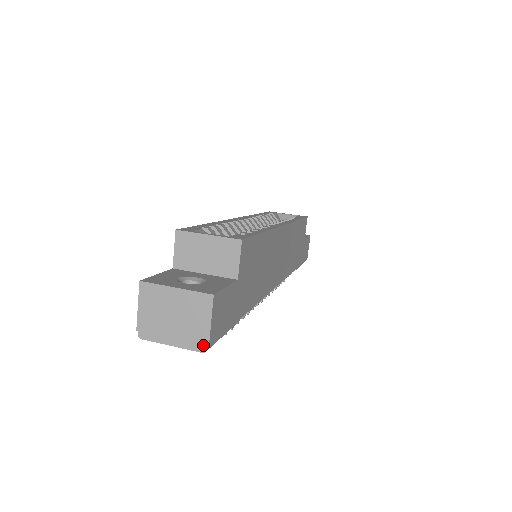
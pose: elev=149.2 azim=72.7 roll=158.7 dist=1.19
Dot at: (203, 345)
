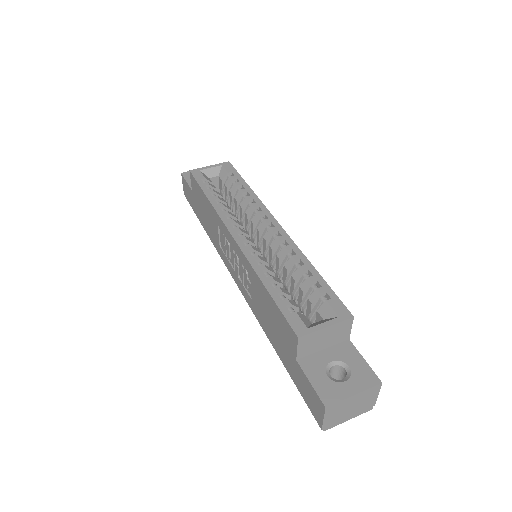
Dot at: (371, 407)
